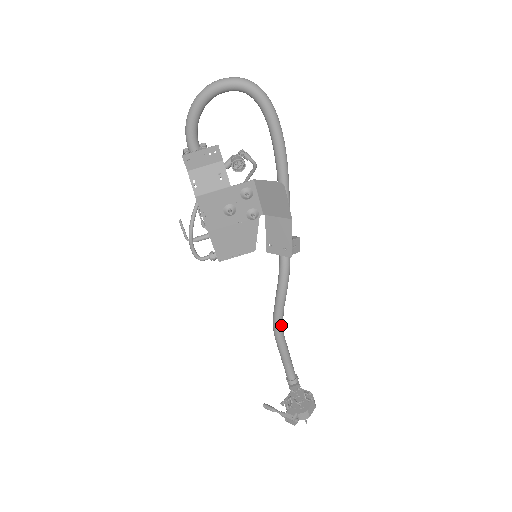
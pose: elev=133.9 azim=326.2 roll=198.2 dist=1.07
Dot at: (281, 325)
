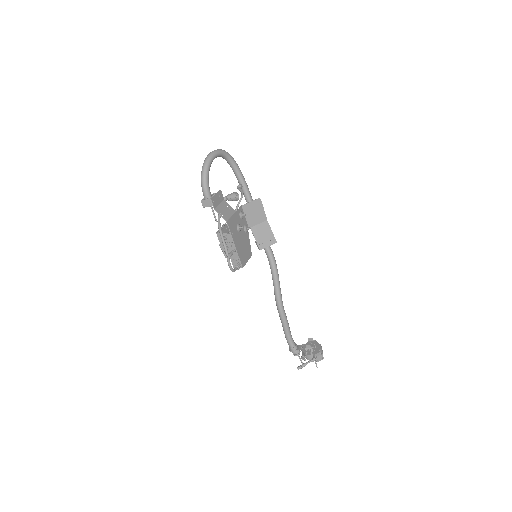
Dot at: occluded
